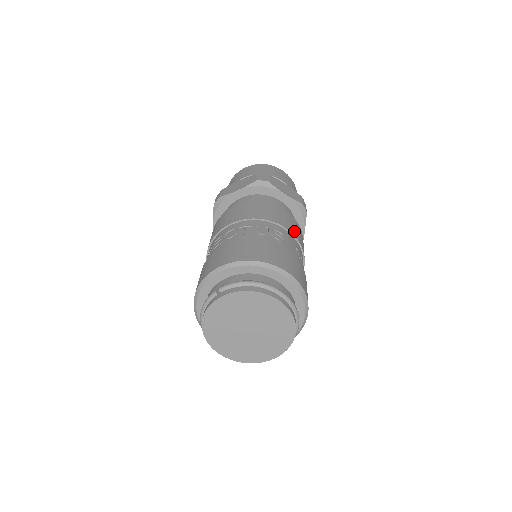
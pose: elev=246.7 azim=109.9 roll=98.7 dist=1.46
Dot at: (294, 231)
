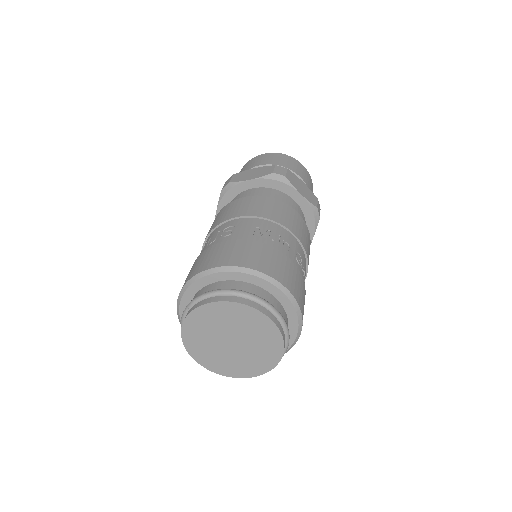
Dot at: (255, 211)
